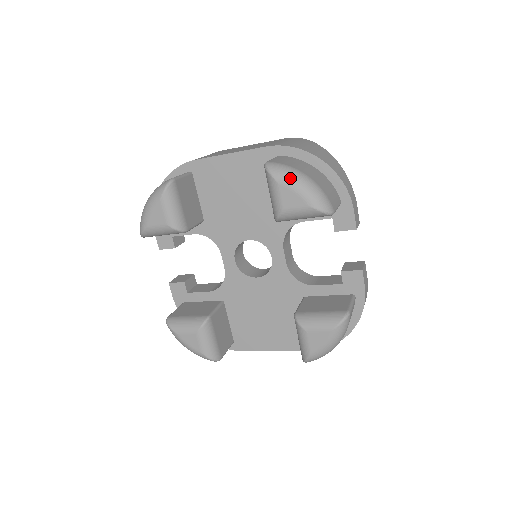
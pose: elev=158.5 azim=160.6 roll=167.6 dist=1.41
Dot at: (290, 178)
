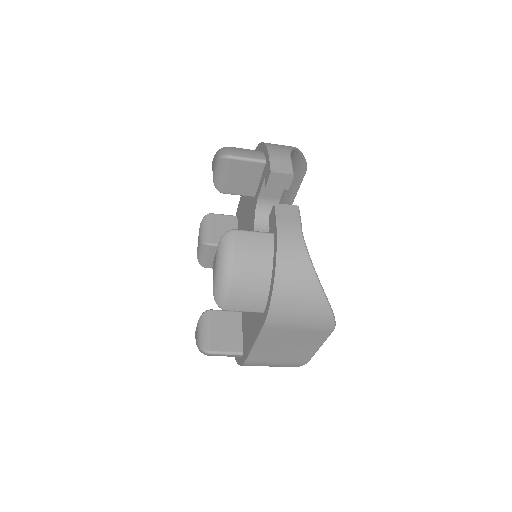
Dot at: occluded
